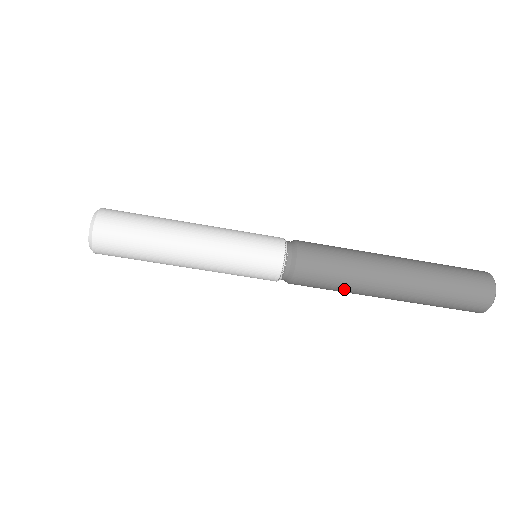
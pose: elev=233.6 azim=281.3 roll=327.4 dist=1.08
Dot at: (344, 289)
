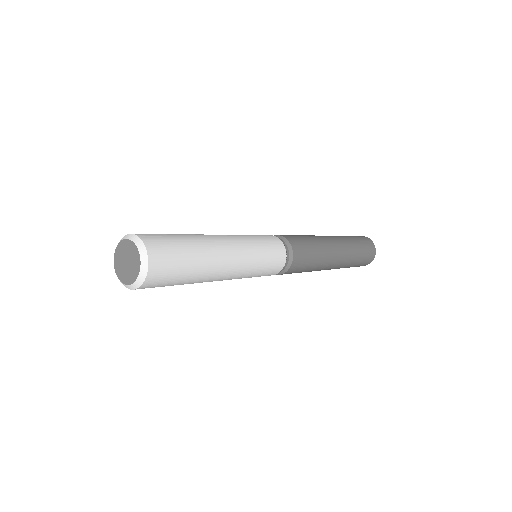
Dot at: occluded
